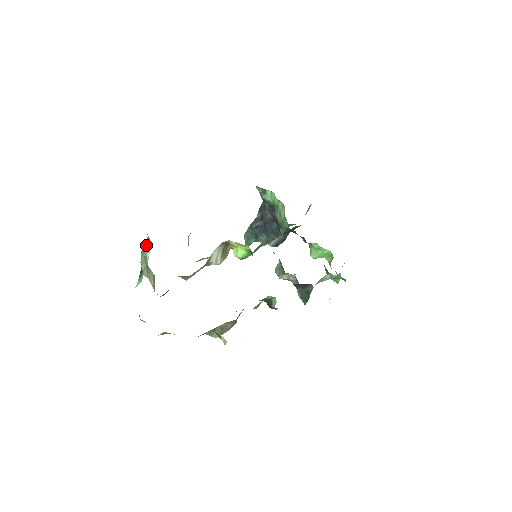
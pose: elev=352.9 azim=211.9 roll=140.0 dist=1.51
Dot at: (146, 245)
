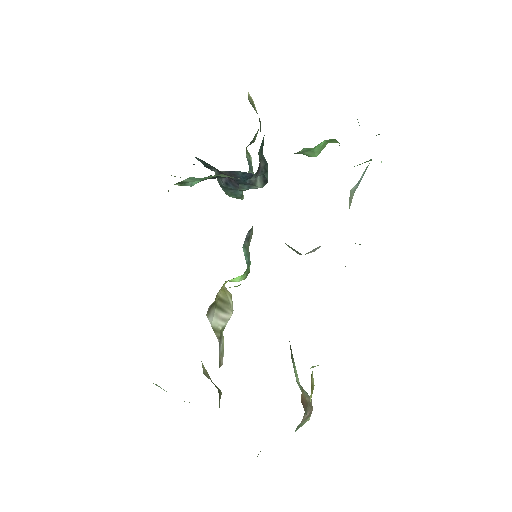
Dot at: occluded
